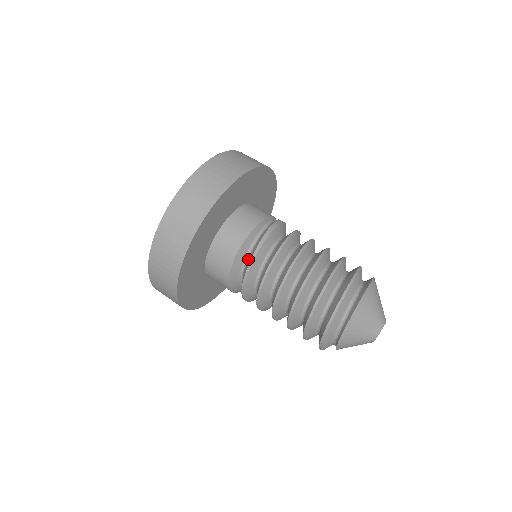
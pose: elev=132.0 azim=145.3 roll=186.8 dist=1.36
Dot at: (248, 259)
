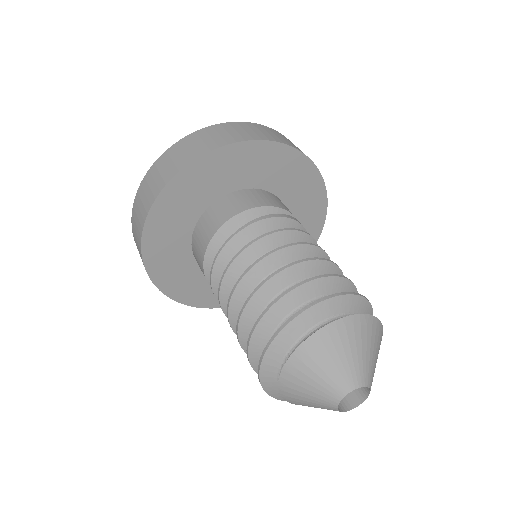
Dot at: occluded
